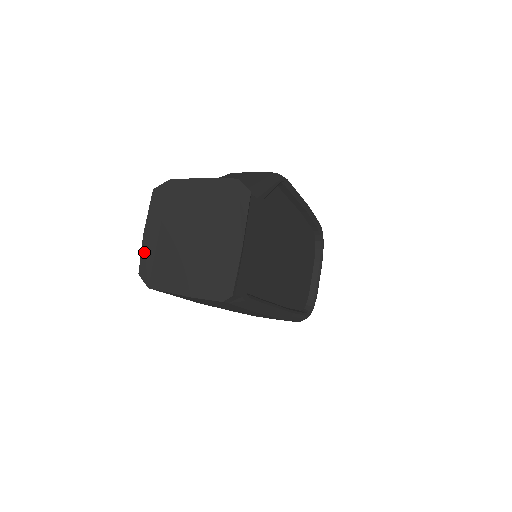
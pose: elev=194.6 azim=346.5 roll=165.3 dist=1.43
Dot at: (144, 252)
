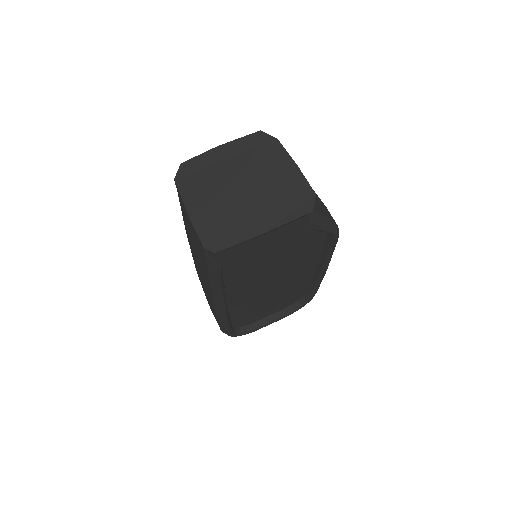
Dot at: (203, 156)
